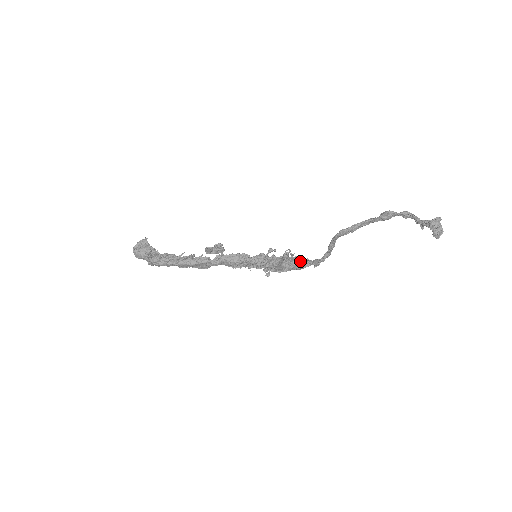
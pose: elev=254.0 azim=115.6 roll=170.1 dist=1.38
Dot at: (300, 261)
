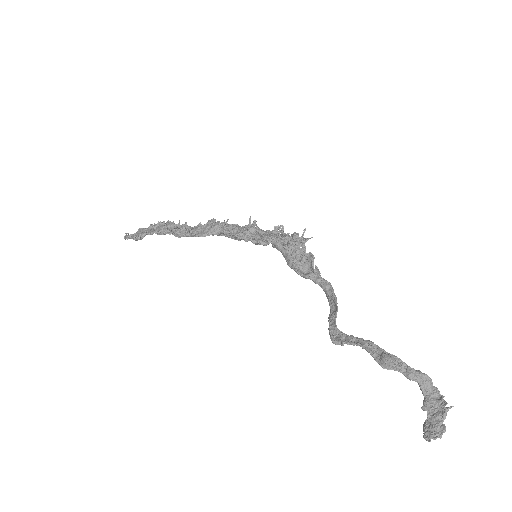
Dot at: (307, 278)
